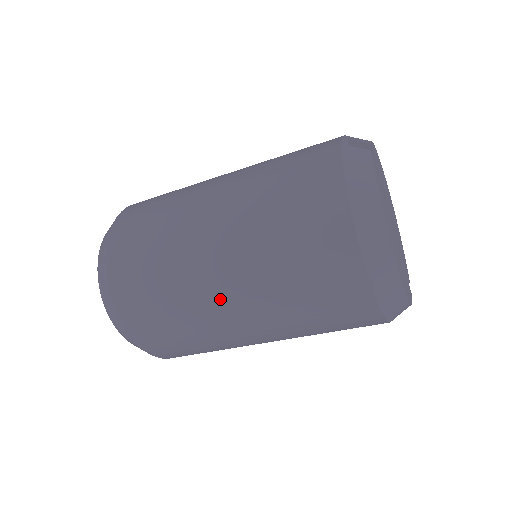
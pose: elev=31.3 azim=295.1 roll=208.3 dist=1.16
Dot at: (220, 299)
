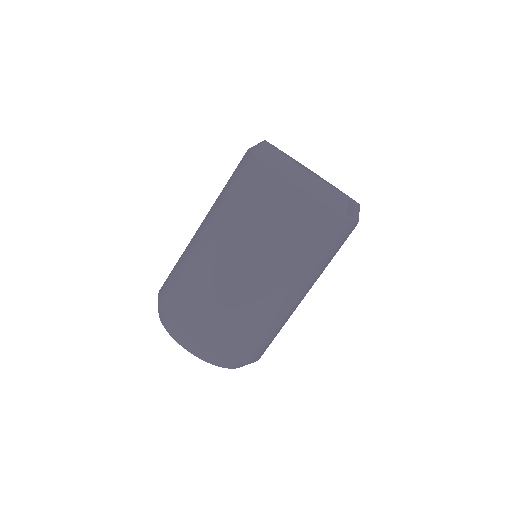
Dot at: (204, 242)
